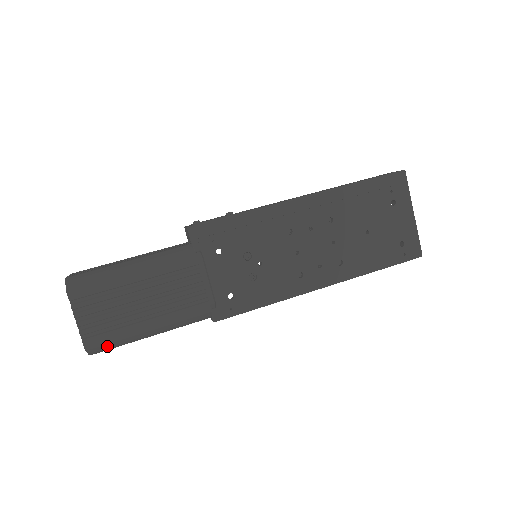
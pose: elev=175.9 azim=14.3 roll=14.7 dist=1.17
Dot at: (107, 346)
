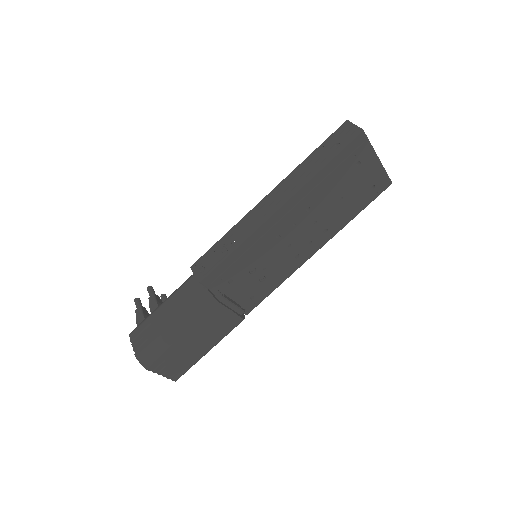
Dot at: occluded
